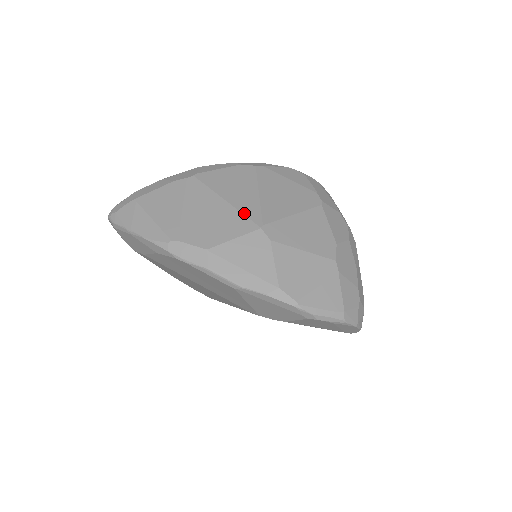
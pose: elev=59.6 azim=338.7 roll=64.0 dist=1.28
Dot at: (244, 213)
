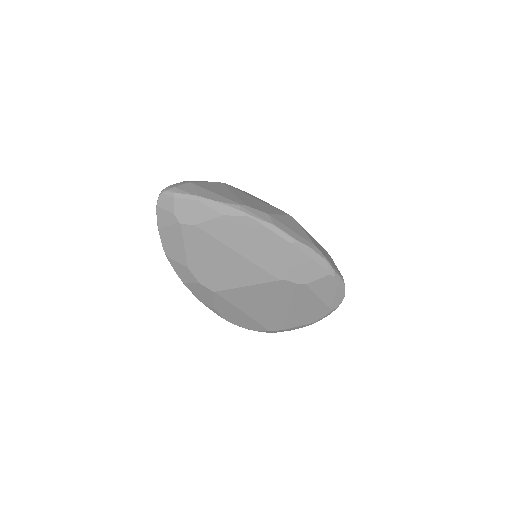
Dot at: (274, 207)
